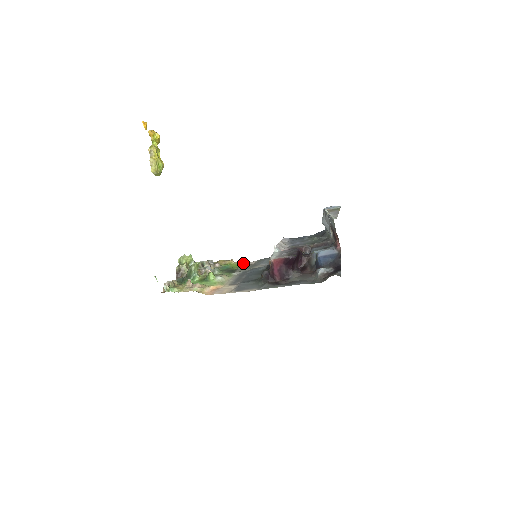
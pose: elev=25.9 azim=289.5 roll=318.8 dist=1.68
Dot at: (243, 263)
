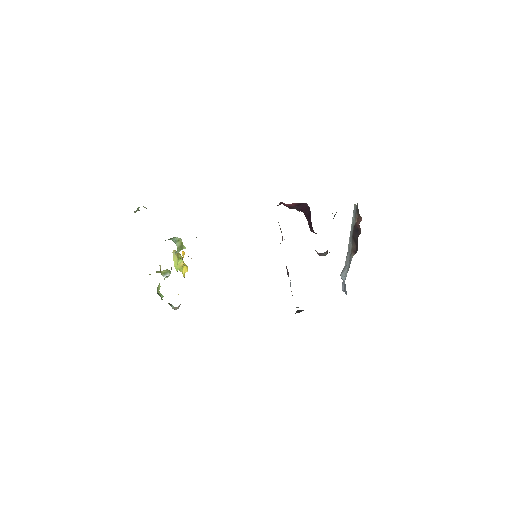
Dot at: occluded
